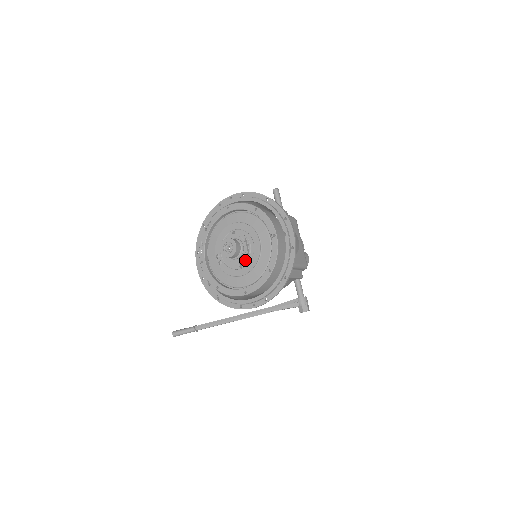
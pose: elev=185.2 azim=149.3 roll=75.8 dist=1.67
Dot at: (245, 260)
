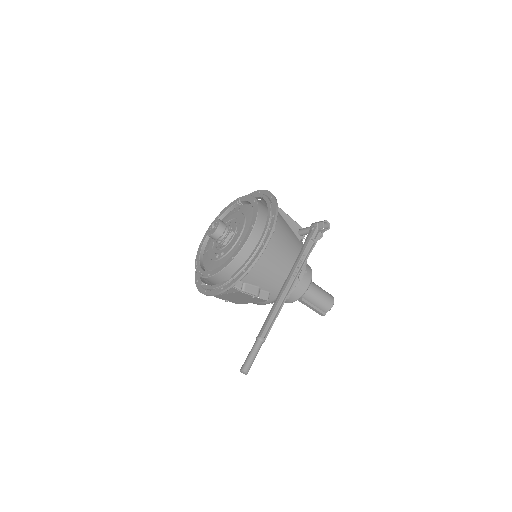
Dot at: (235, 227)
